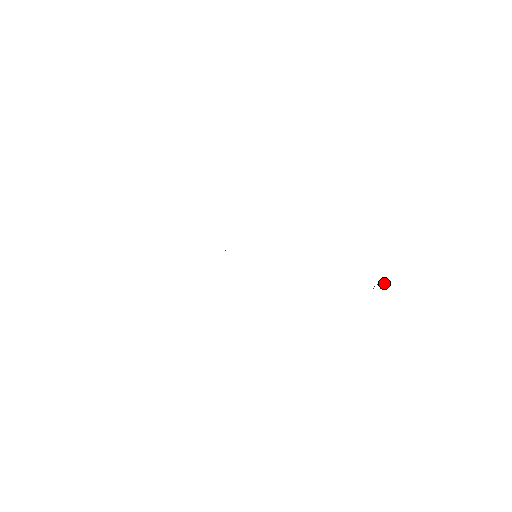
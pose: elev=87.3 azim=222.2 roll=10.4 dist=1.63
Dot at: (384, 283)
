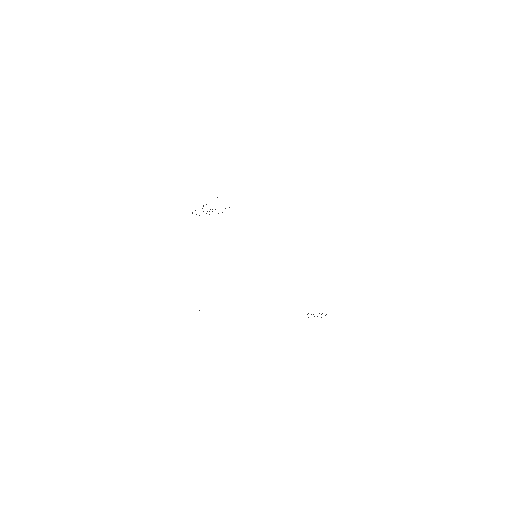
Dot at: occluded
